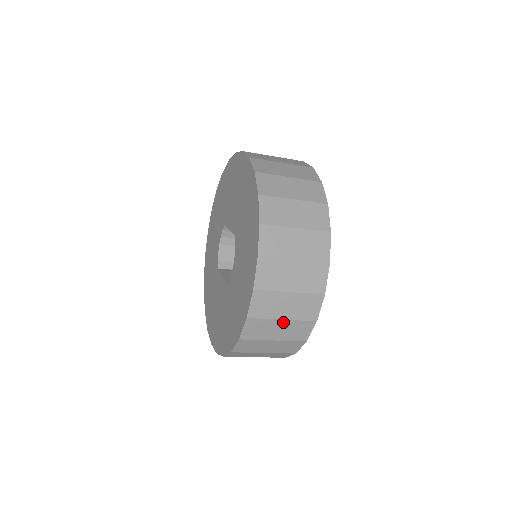
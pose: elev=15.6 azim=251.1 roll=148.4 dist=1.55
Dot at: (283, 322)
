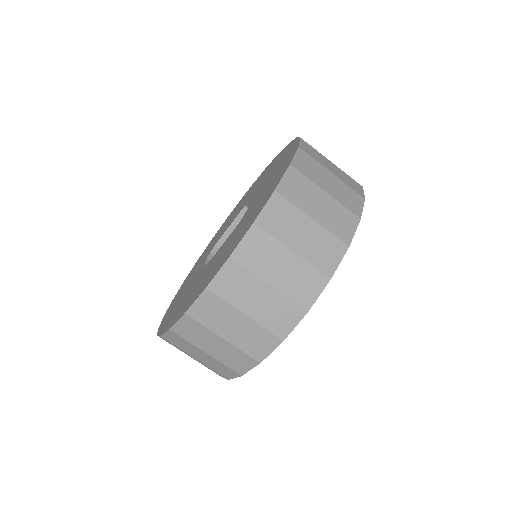
Dot at: (333, 177)
